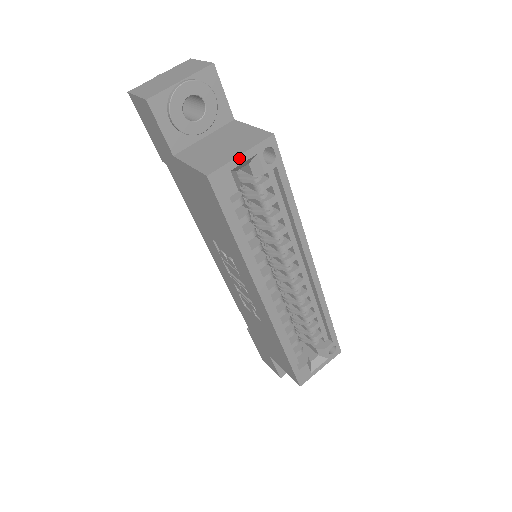
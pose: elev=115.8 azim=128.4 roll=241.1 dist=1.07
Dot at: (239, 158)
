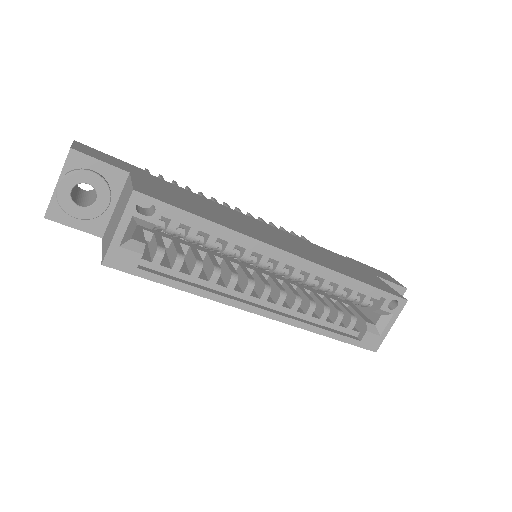
Dot at: (118, 232)
